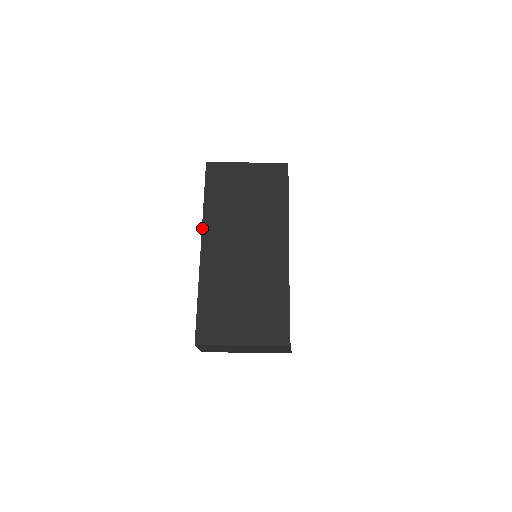
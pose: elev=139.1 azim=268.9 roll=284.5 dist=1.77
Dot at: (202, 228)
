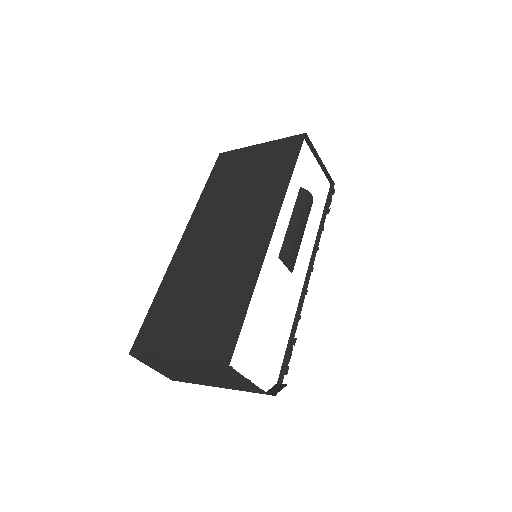
Dot at: (189, 220)
